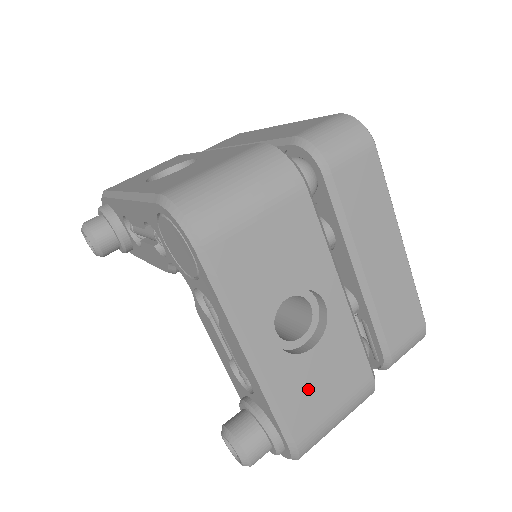
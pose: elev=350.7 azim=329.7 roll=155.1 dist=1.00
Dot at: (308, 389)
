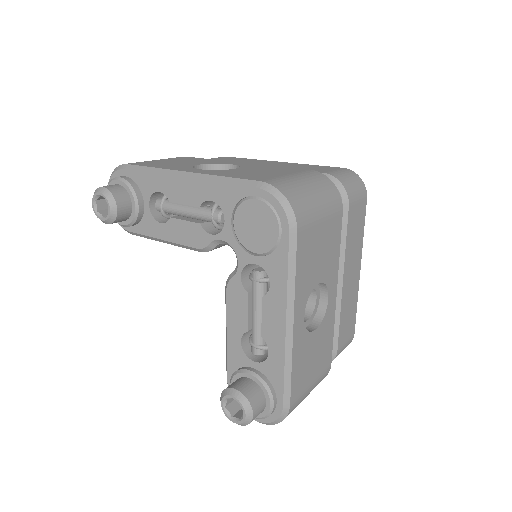
Dot at: (306, 362)
